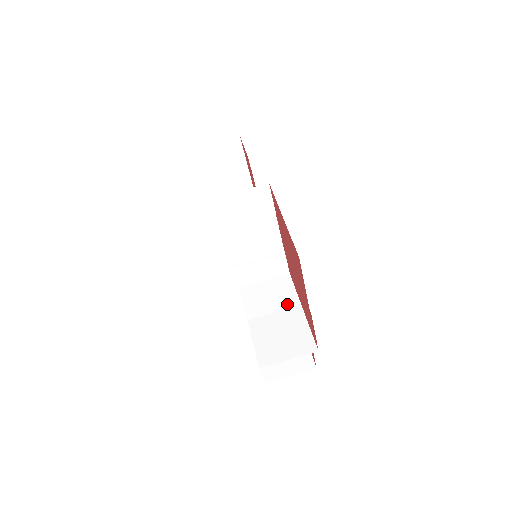
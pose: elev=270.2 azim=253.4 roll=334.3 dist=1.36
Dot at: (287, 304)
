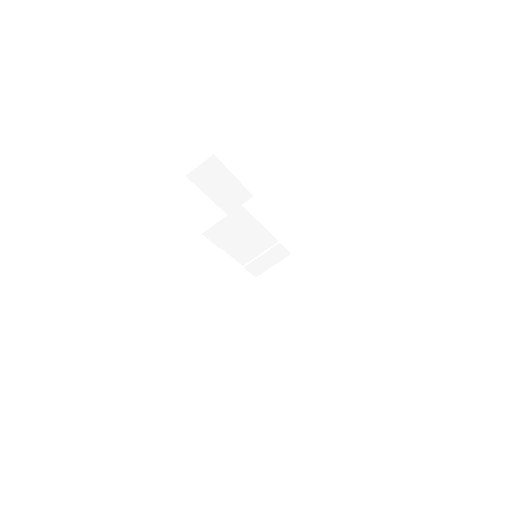
Dot at: (294, 283)
